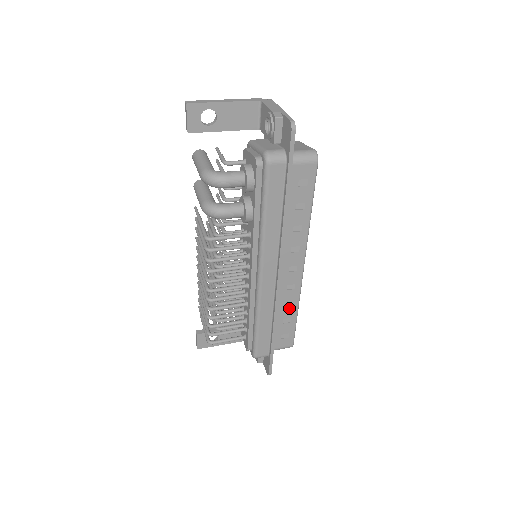
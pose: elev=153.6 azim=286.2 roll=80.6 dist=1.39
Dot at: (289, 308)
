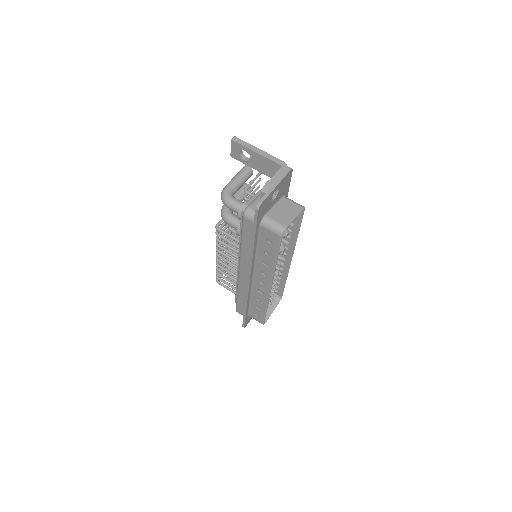
Dot at: (260, 302)
